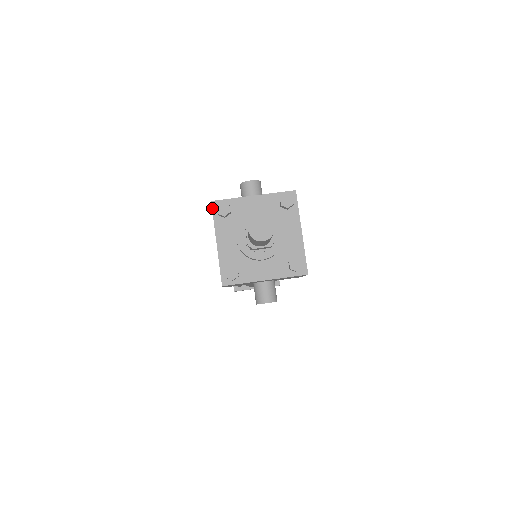
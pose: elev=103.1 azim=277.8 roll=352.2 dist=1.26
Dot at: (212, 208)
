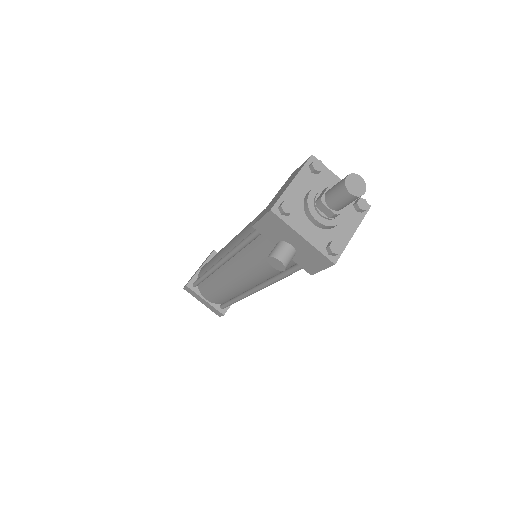
Dot at: (309, 159)
